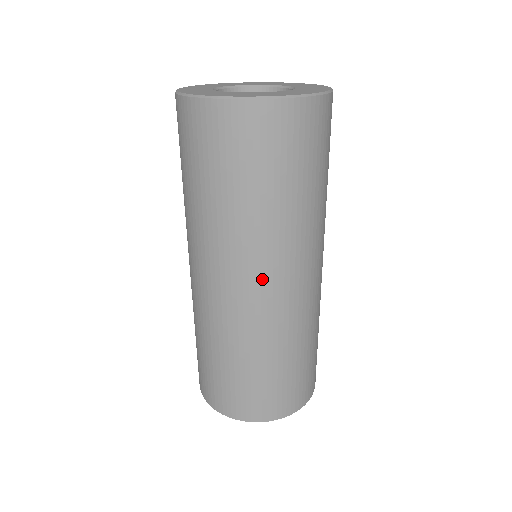
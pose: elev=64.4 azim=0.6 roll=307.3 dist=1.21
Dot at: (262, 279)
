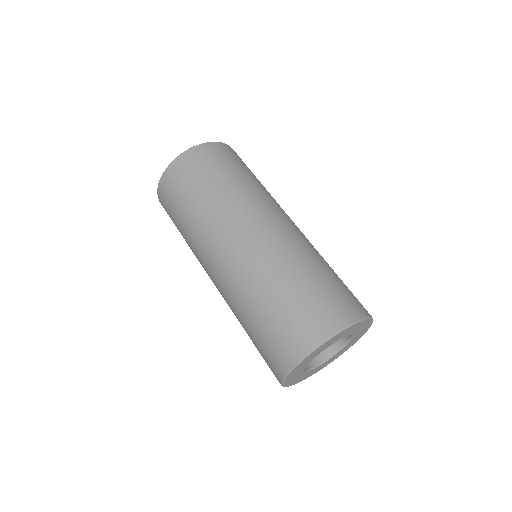
Dot at: (217, 252)
